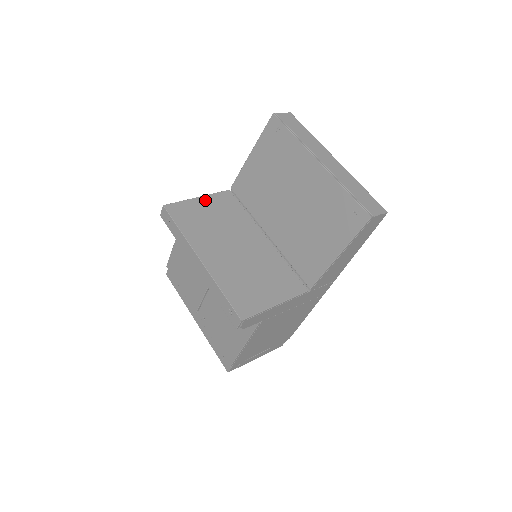
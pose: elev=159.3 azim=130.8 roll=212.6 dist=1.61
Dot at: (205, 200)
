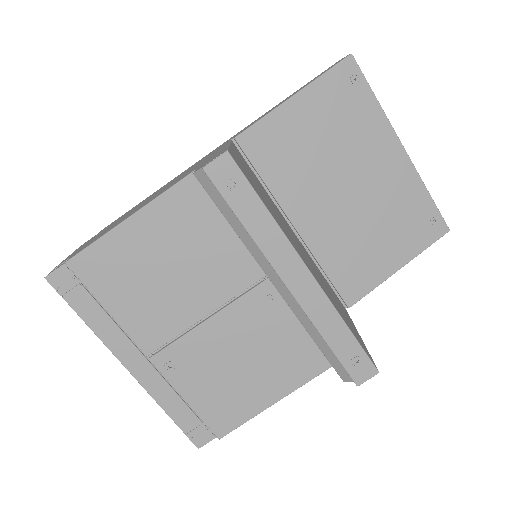
Dot at: (237, 153)
